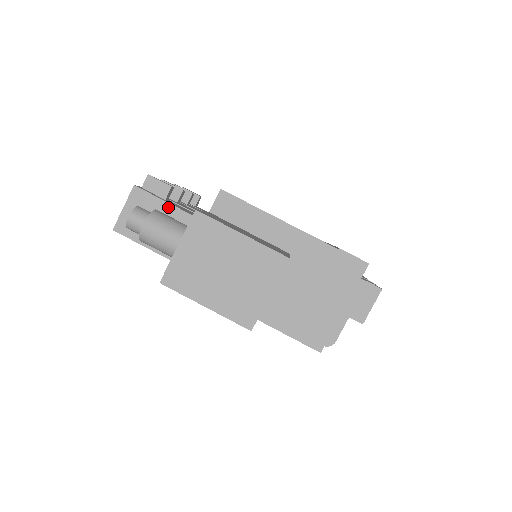
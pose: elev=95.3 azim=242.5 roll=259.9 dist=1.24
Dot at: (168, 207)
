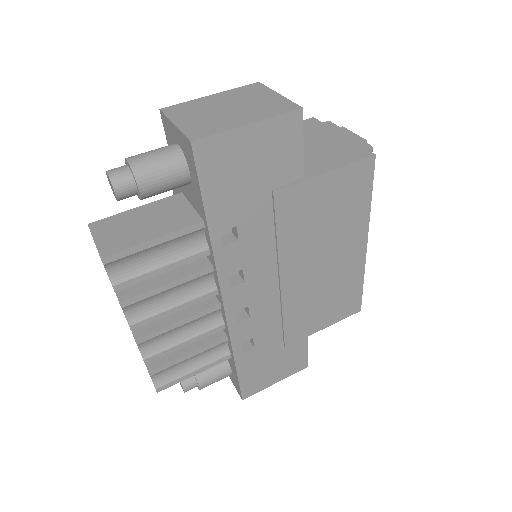
Dot at: (137, 210)
